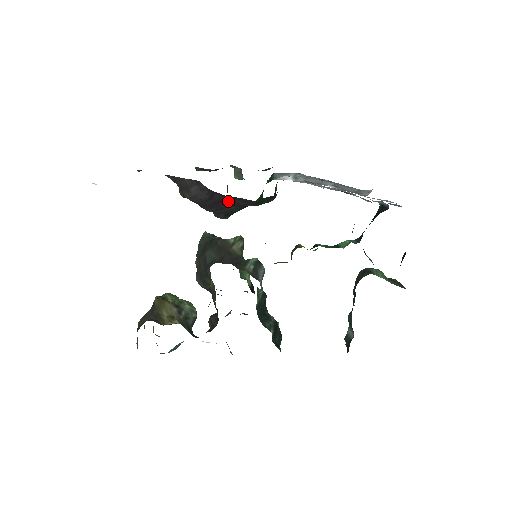
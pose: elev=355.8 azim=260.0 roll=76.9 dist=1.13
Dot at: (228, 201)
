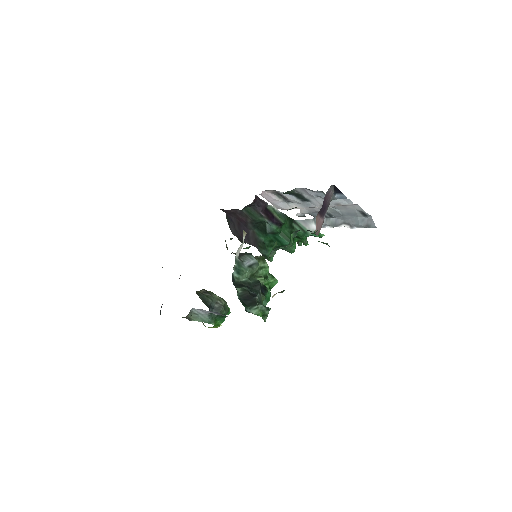
Dot at: (241, 223)
